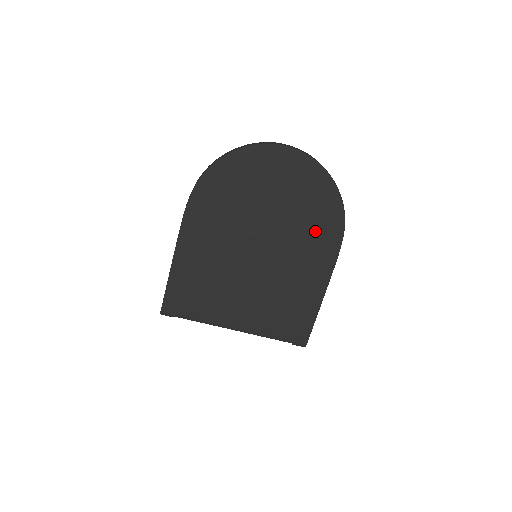
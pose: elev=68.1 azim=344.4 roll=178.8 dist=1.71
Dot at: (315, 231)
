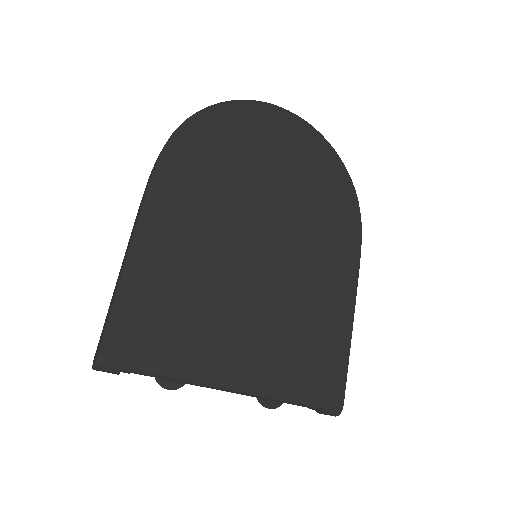
Dot at: (330, 219)
